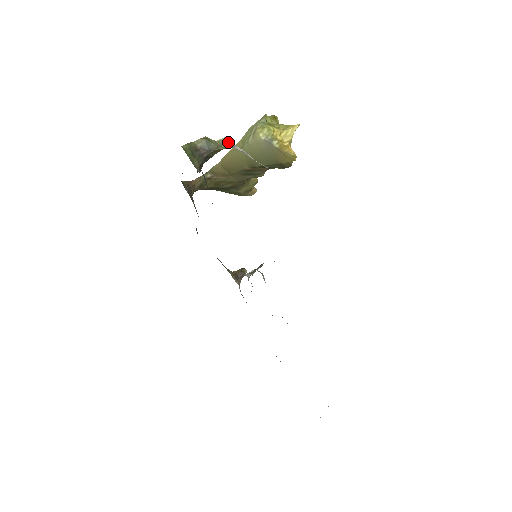
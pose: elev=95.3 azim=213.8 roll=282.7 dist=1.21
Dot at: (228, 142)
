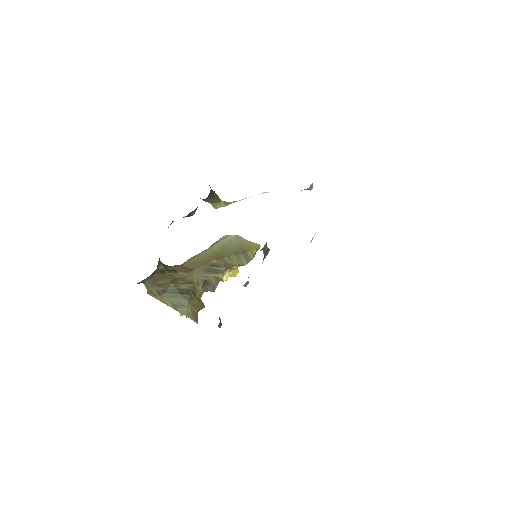
Dot at: (221, 205)
